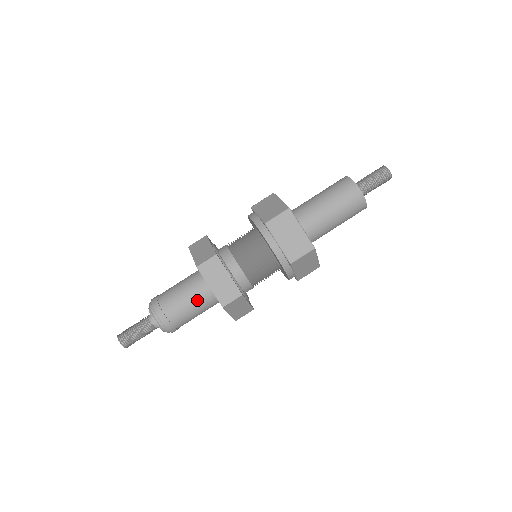
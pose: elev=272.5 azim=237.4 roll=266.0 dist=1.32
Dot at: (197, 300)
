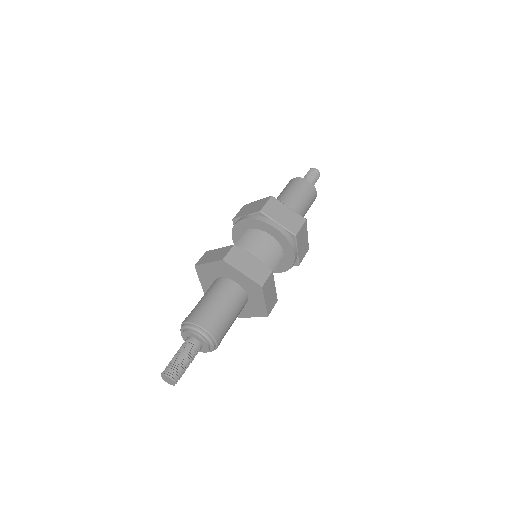
Dot at: (213, 291)
